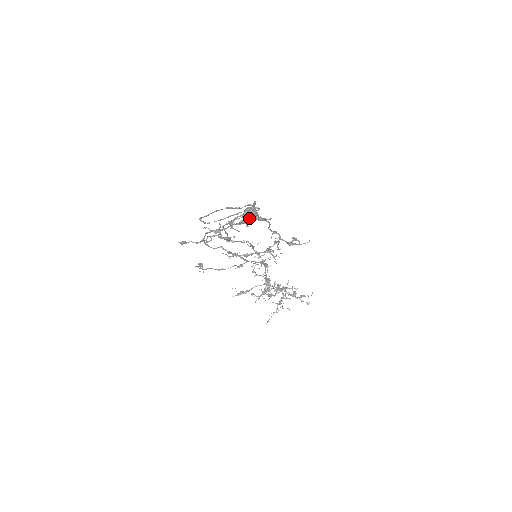
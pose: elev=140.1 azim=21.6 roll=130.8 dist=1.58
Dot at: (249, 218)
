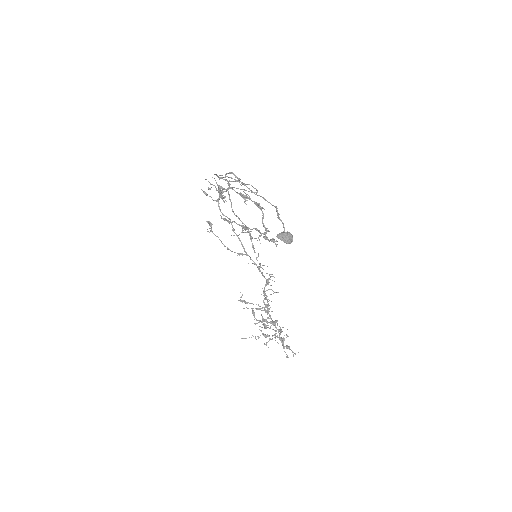
Dot at: (248, 195)
